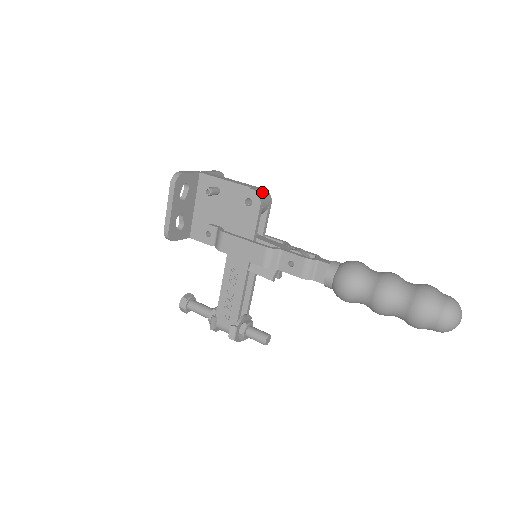
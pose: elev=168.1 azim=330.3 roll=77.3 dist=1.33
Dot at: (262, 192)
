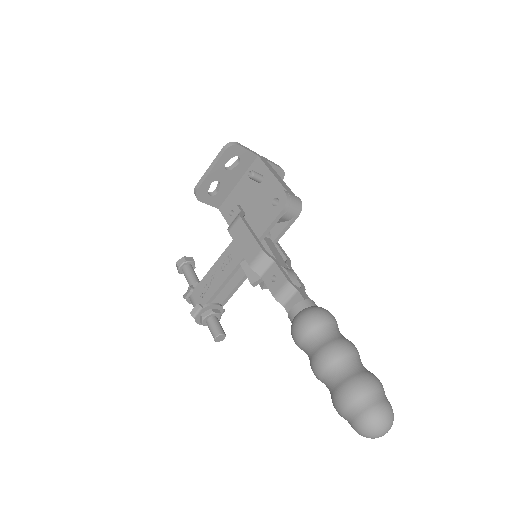
Dot at: (293, 200)
